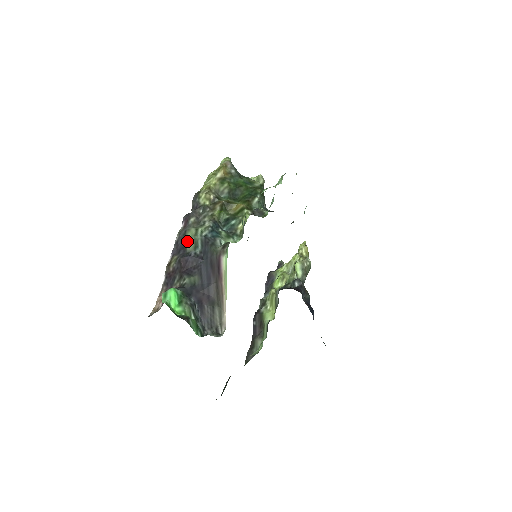
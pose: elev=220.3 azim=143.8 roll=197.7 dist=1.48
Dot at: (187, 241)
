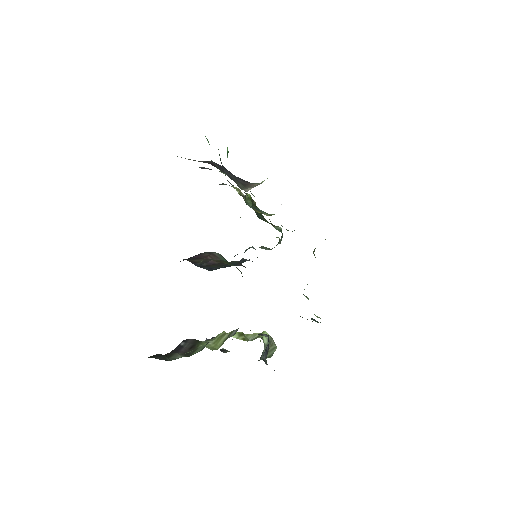
Dot at: occluded
